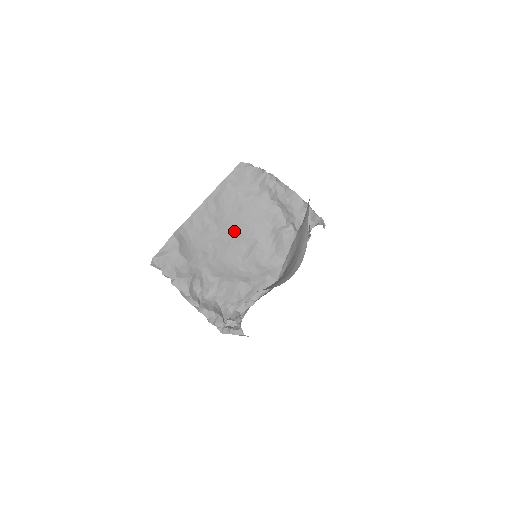
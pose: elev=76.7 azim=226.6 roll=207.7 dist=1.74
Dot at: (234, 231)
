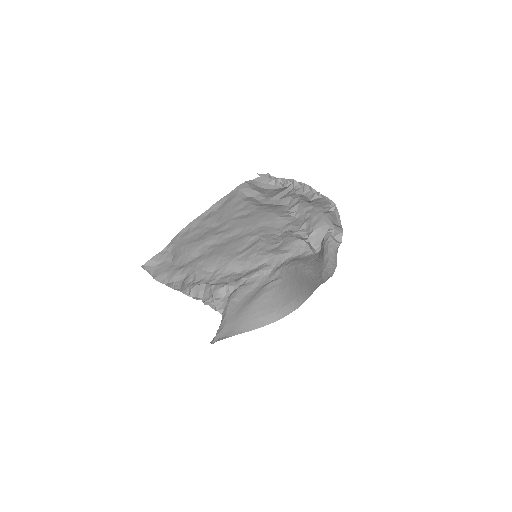
Dot at: (237, 233)
